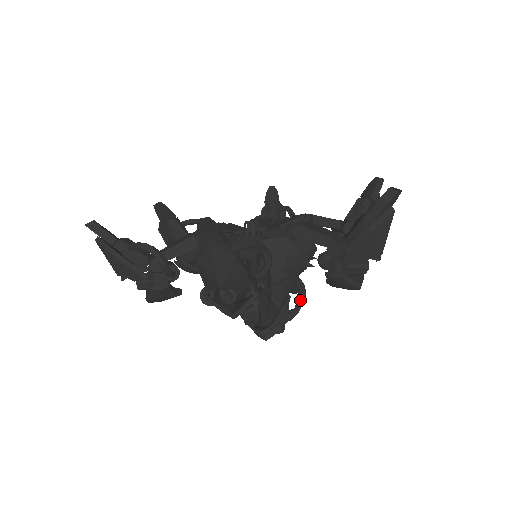
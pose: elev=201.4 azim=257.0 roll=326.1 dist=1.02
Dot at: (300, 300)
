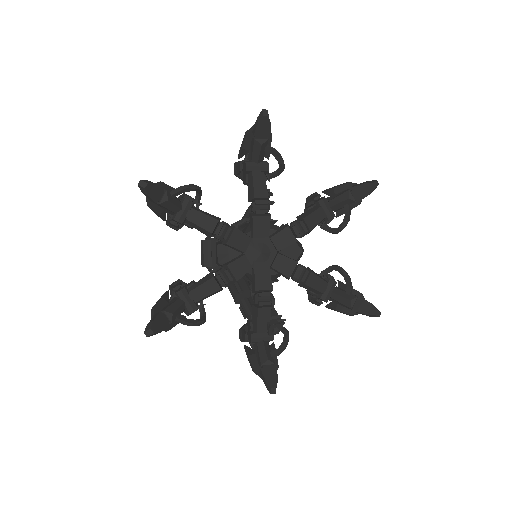
Dot at: occluded
